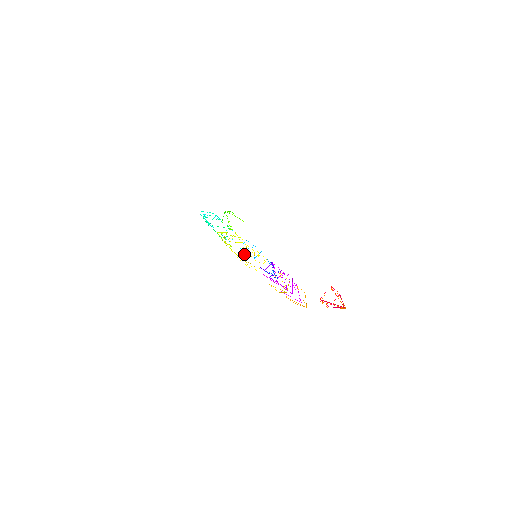
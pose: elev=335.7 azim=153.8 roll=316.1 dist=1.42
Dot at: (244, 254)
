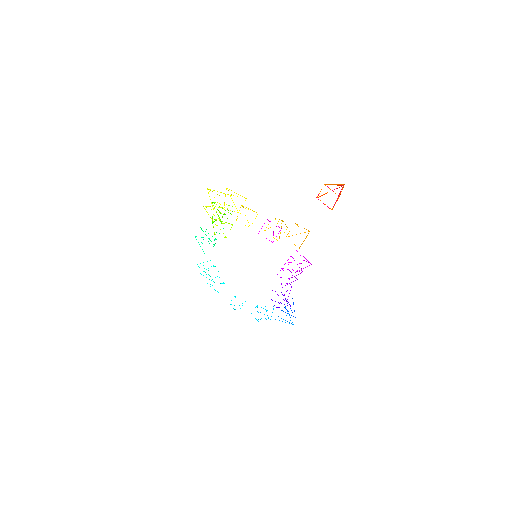
Dot at: occluded
